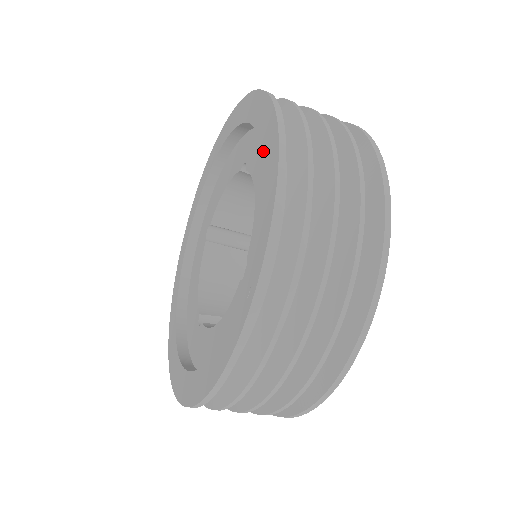
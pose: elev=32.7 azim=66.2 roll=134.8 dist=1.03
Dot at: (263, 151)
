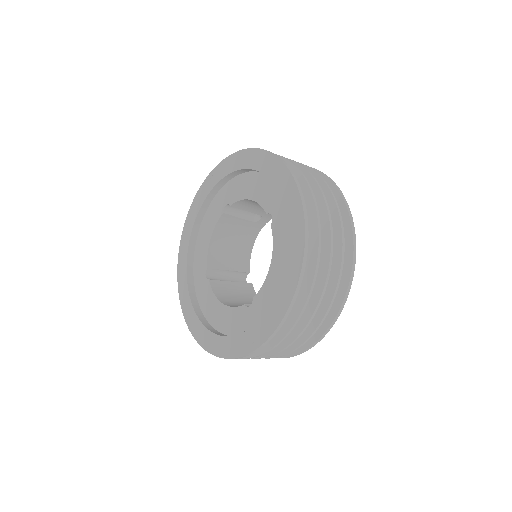
Dot at: (286, 269)
